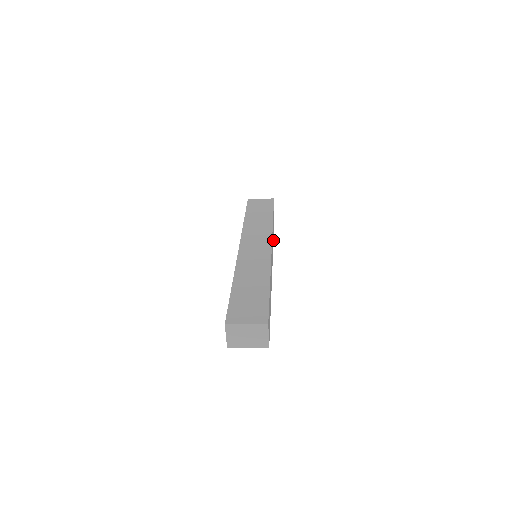
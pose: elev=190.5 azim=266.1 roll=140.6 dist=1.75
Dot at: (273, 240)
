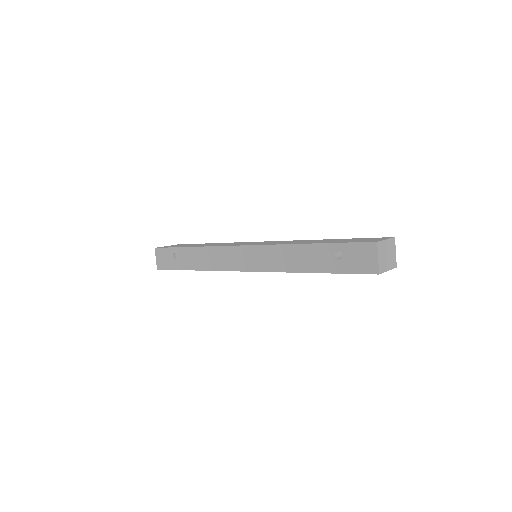
Dot at: occluded
